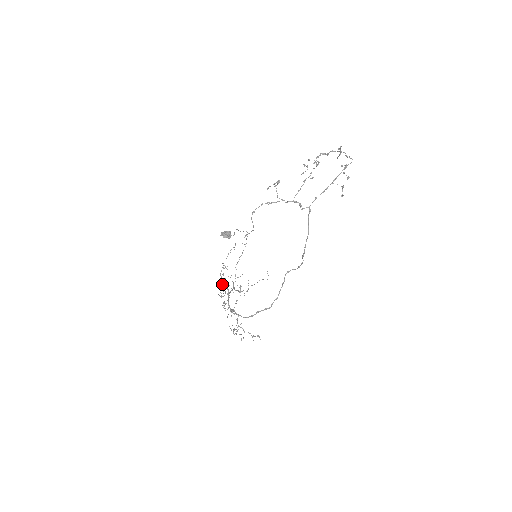
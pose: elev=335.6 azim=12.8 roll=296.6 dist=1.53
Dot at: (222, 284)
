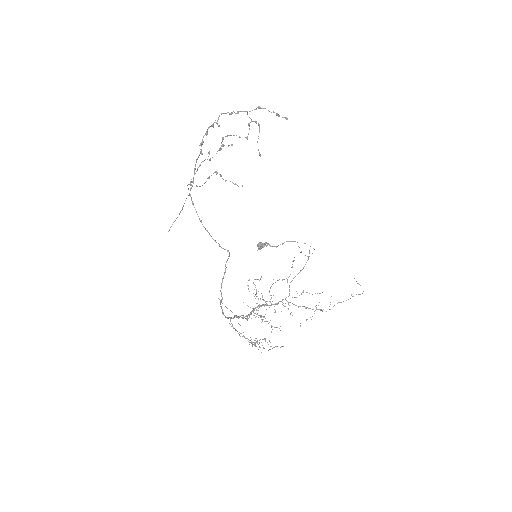
Dot at: (270, 299)
